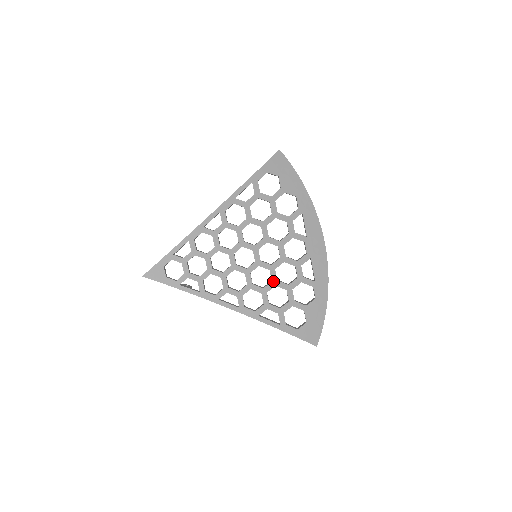
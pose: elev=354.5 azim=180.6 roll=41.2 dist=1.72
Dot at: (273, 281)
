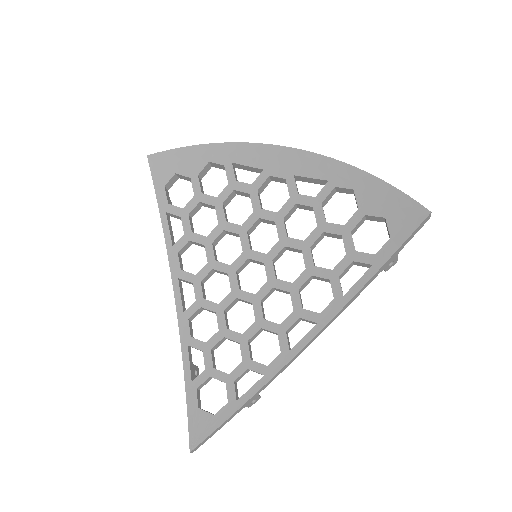
Dot at: (302, 248)
